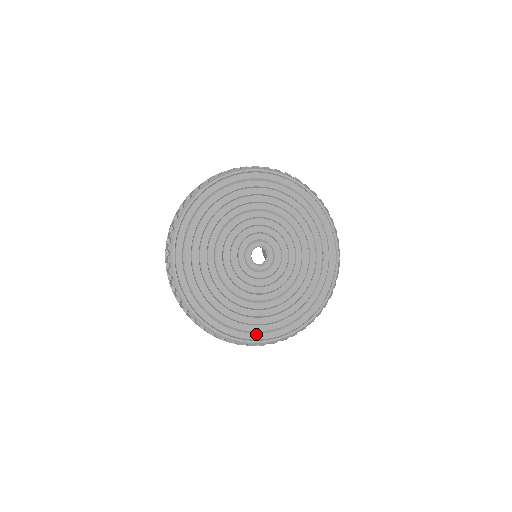
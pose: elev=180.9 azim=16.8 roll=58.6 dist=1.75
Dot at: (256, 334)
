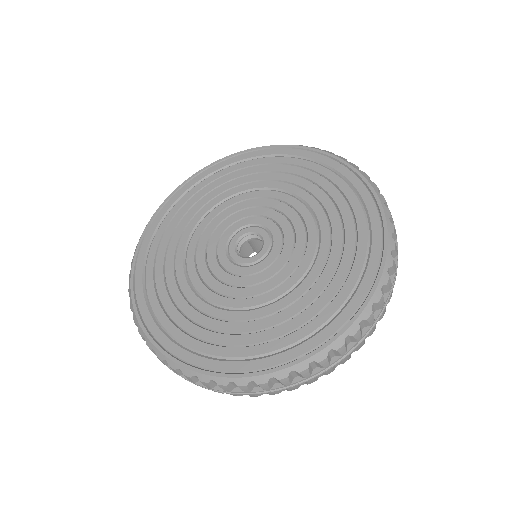
Dot at: (213, 360)
